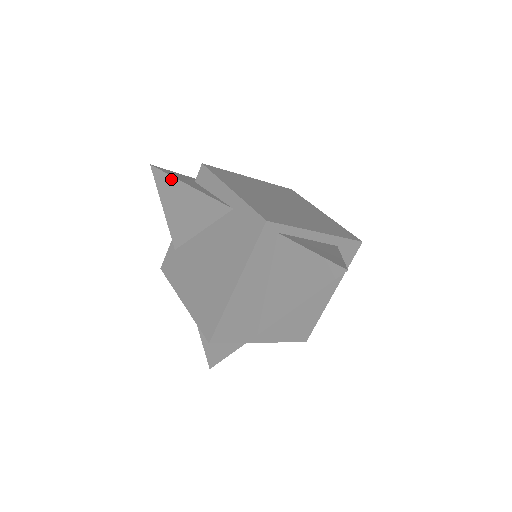
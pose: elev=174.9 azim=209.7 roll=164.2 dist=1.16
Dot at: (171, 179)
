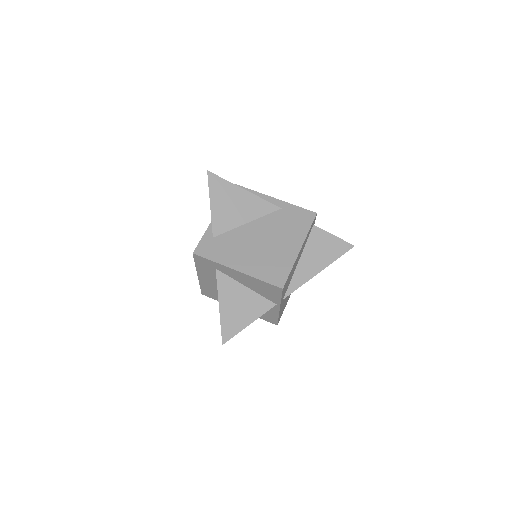
Dot at: (228, 183)
